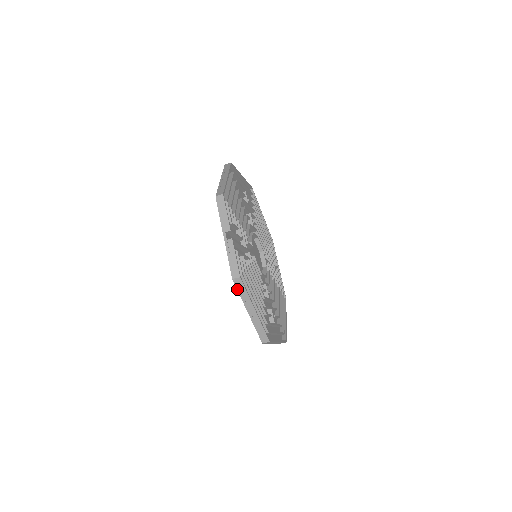
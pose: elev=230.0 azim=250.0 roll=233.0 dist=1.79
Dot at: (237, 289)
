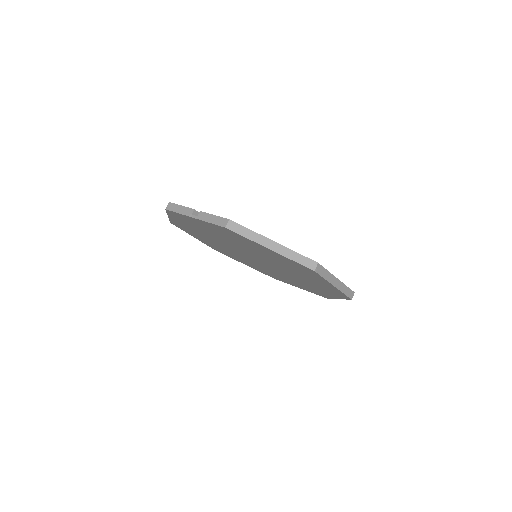
Dot at: (238, 234)
